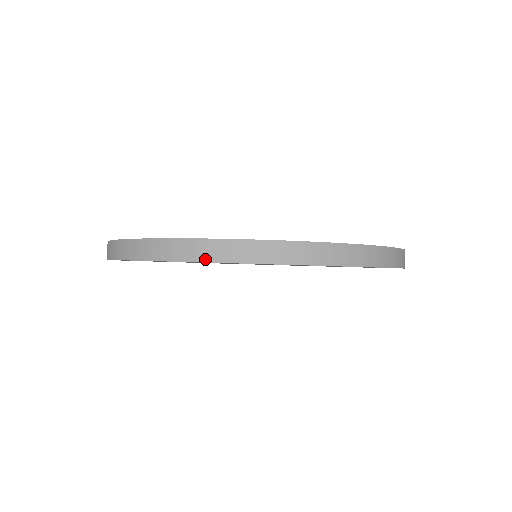
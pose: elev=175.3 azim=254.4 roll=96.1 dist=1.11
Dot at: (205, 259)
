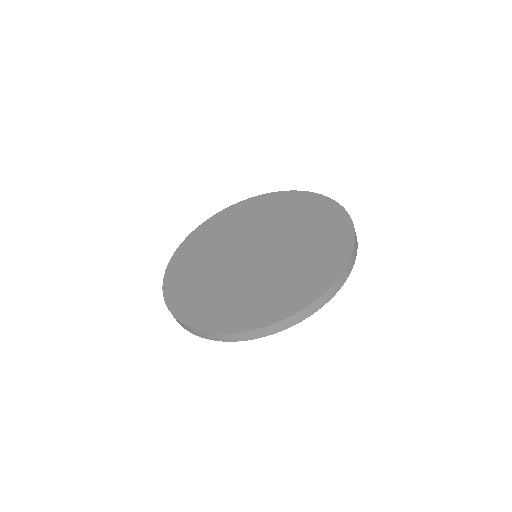
Dot at: (328, 301)
